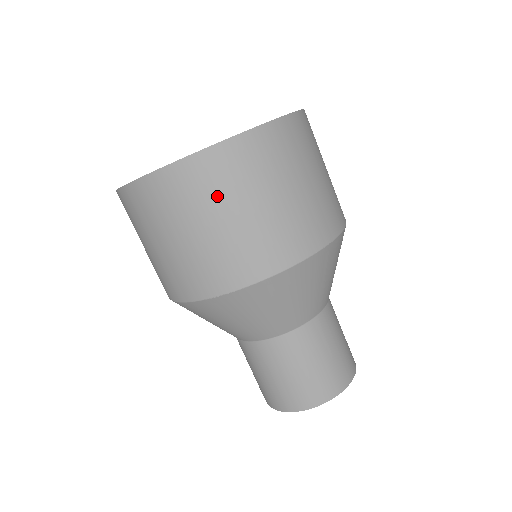
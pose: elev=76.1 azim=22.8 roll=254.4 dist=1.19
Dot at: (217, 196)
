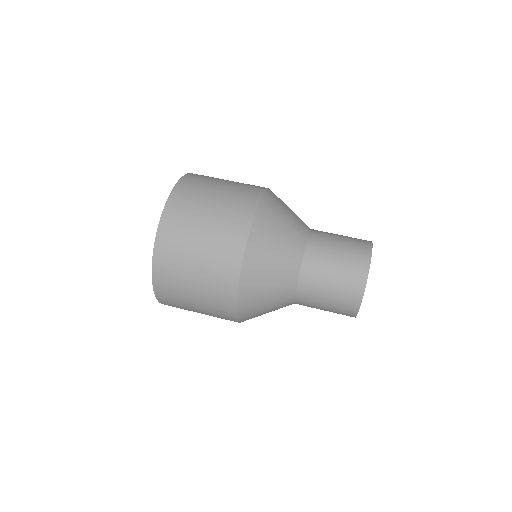
Dot at: (188, 223)
